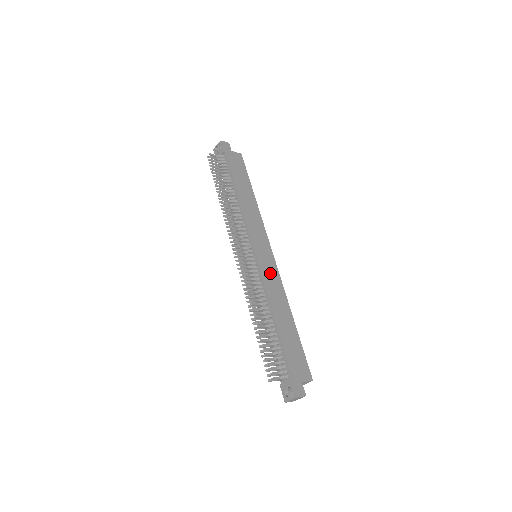
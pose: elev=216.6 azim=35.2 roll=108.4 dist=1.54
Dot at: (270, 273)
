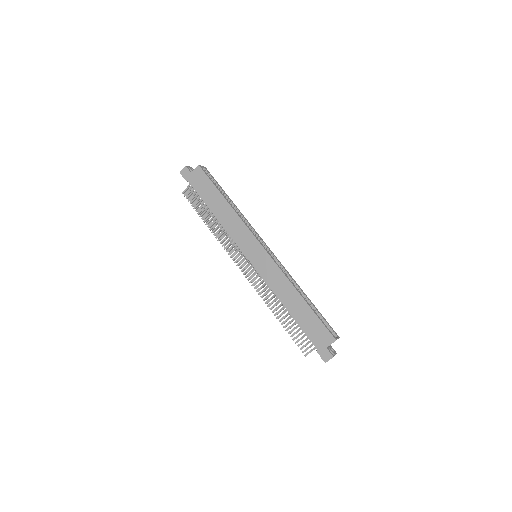
Dot at: (268, 270)
